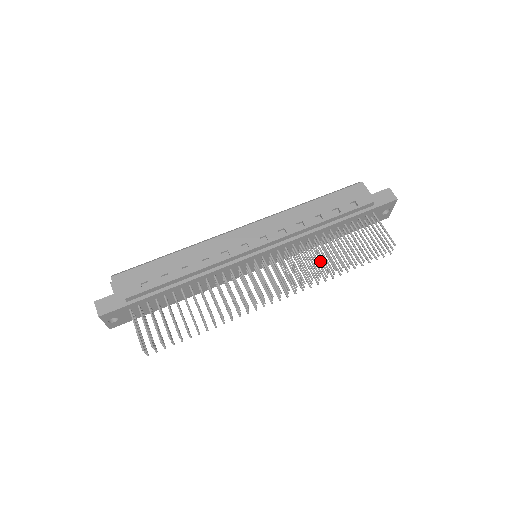
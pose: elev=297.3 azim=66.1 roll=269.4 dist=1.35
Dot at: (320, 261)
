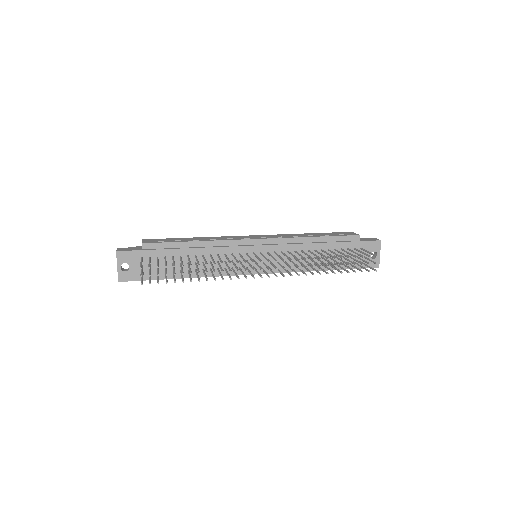
Dot at: (309, 256)
